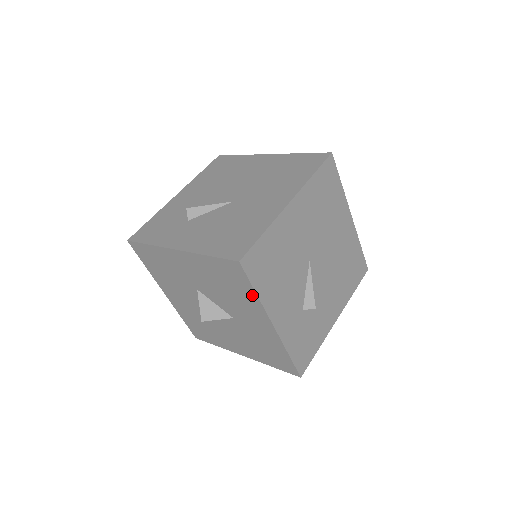
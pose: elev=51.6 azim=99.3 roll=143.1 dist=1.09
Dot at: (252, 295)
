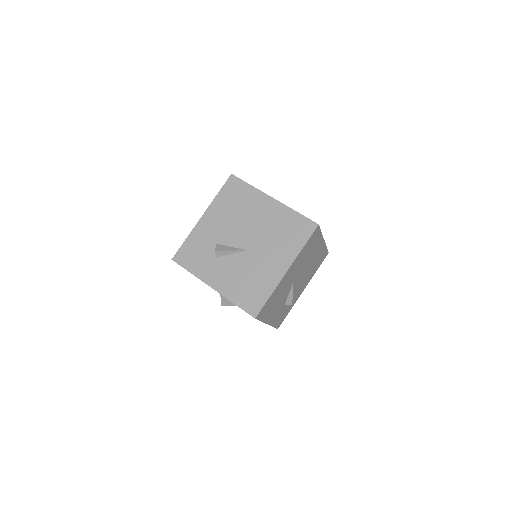
Dot at: occluded
